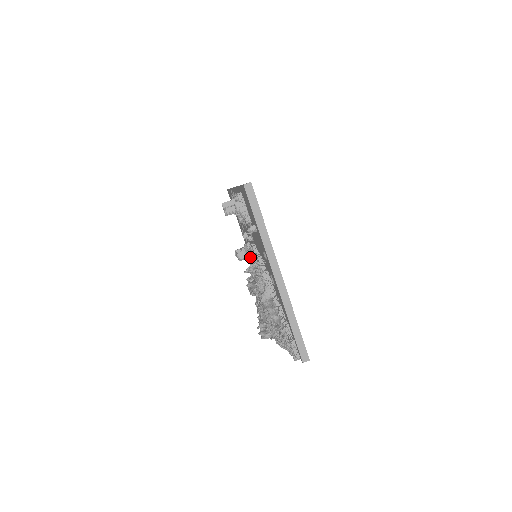
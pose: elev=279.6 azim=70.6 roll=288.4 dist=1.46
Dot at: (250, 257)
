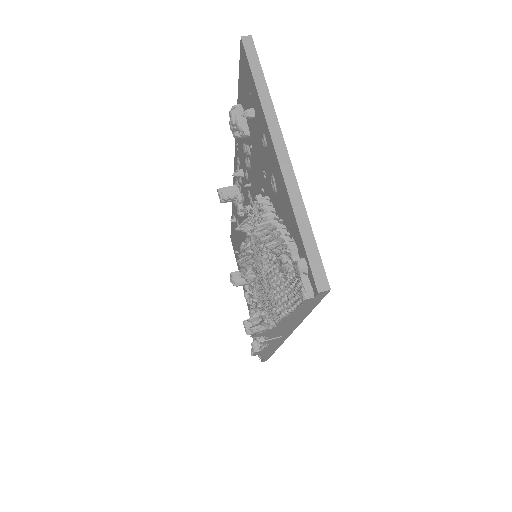
Dot at: occluded
